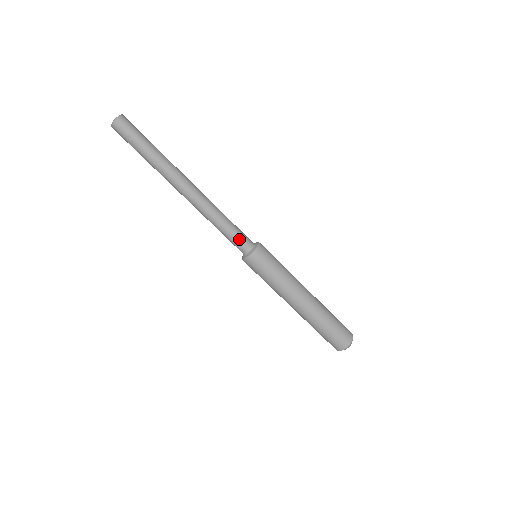
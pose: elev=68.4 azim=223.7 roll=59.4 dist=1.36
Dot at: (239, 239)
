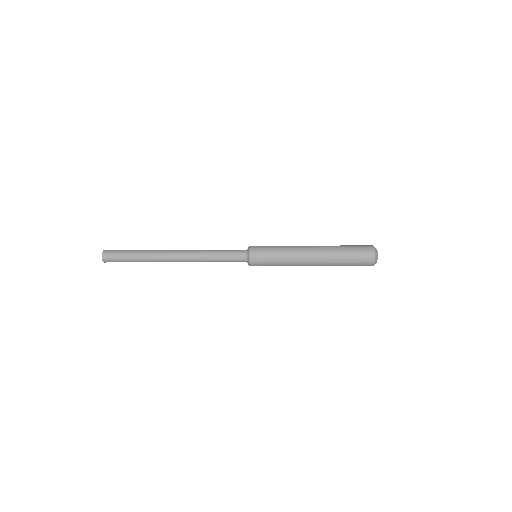
Dot at: occluded
